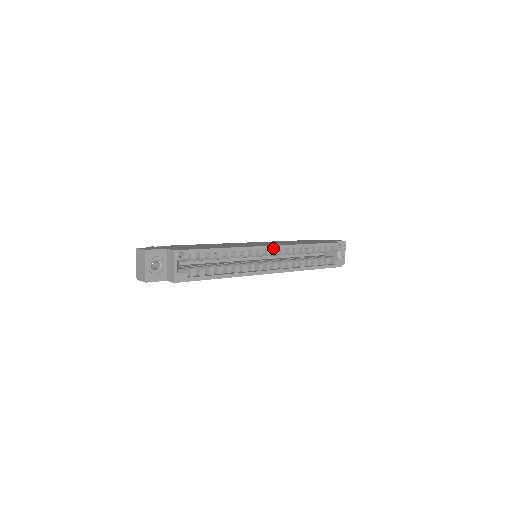
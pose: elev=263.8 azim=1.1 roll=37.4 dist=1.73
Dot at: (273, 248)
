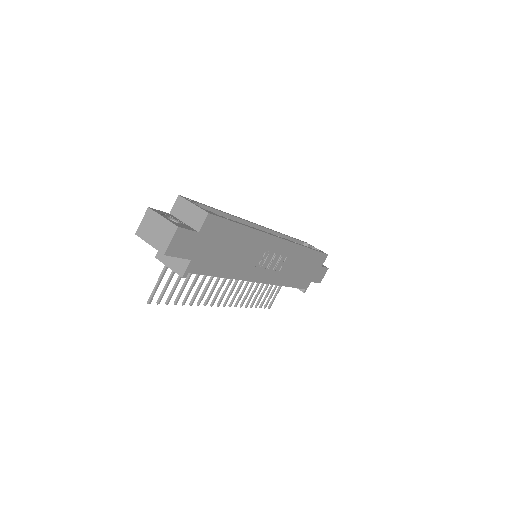
Dot at: (262, 227)
